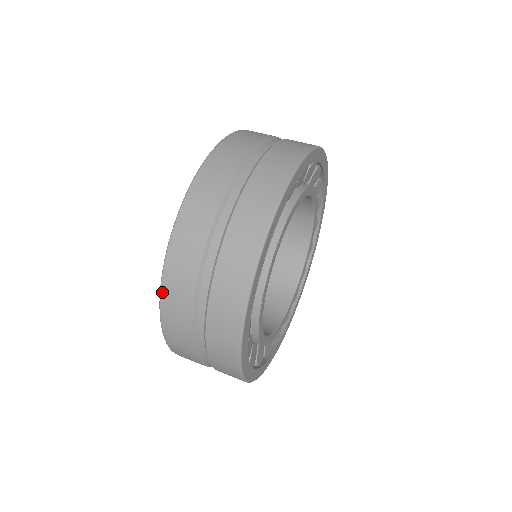
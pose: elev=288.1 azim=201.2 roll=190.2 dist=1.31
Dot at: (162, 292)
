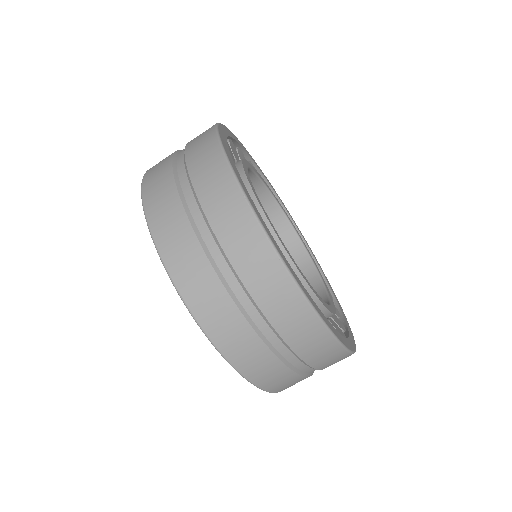
Dot at: (156, 242)
